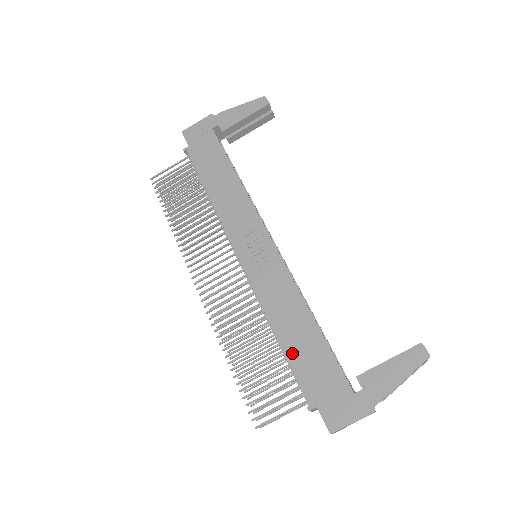
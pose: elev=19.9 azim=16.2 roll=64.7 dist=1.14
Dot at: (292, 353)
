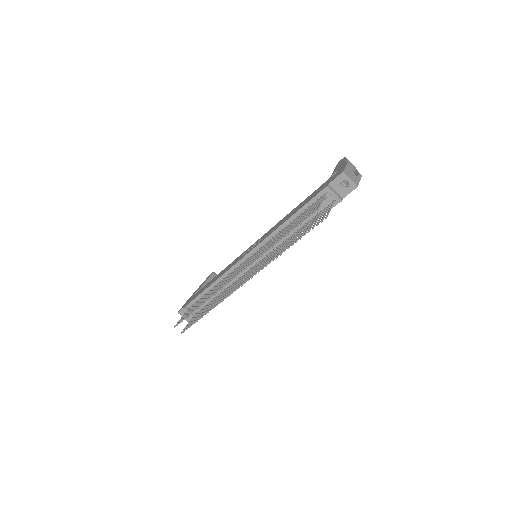
Dot at: (300, 208)
